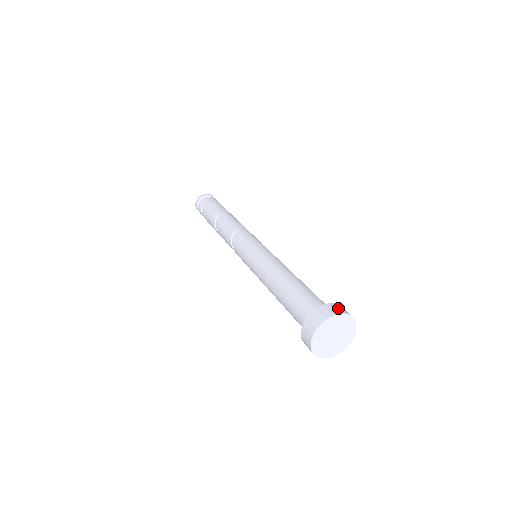
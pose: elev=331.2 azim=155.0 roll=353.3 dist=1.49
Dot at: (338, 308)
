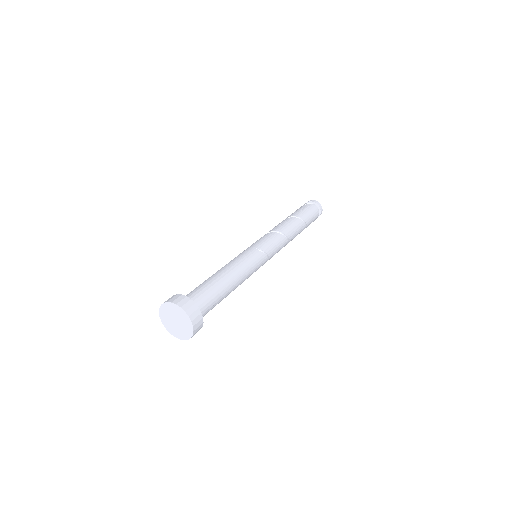
Dot at: (189, 306)
